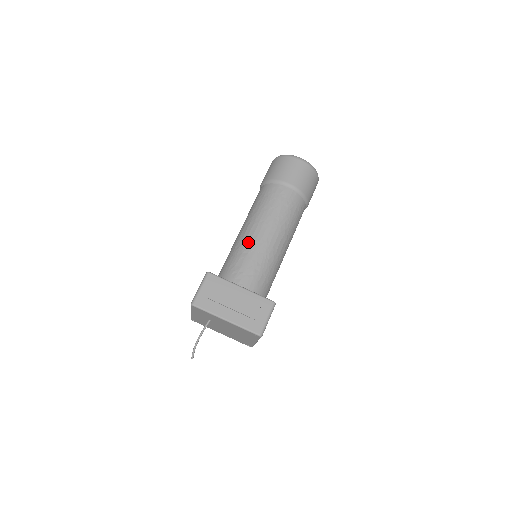
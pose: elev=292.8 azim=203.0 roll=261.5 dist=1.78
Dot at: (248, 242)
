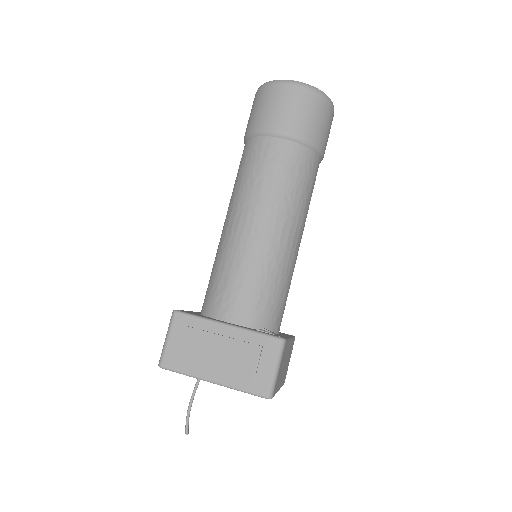
Dot at: (231, 244)
